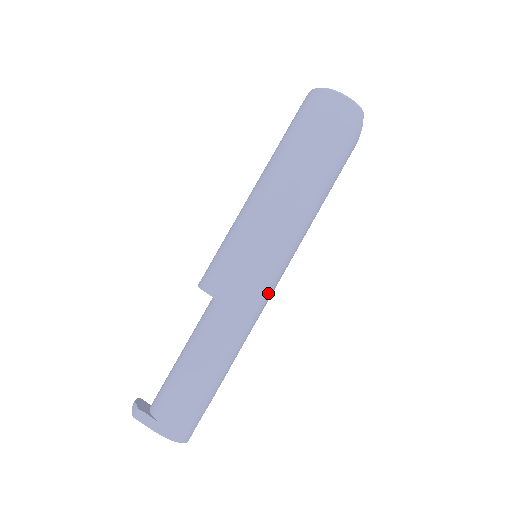
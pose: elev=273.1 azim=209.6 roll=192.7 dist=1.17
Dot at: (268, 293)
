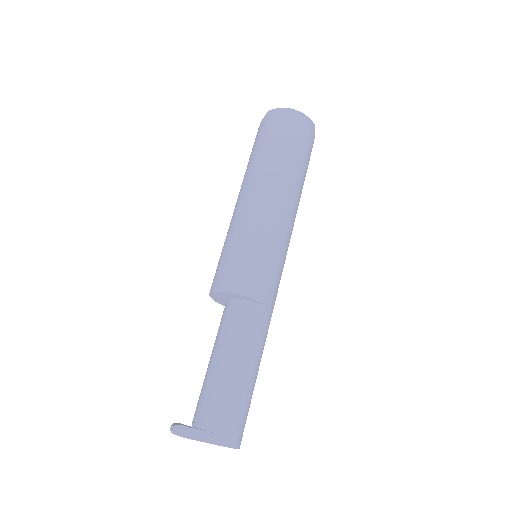
Dot at: occluded
